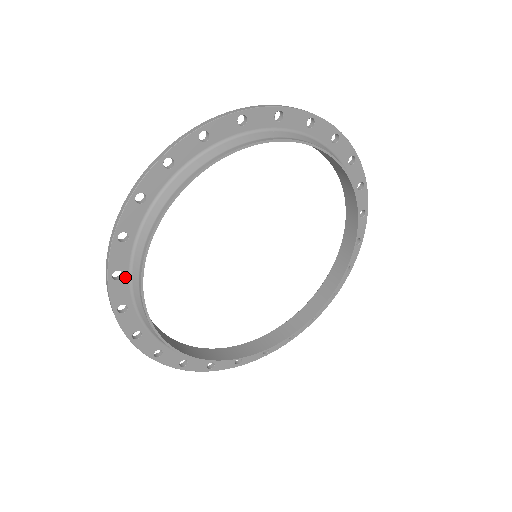
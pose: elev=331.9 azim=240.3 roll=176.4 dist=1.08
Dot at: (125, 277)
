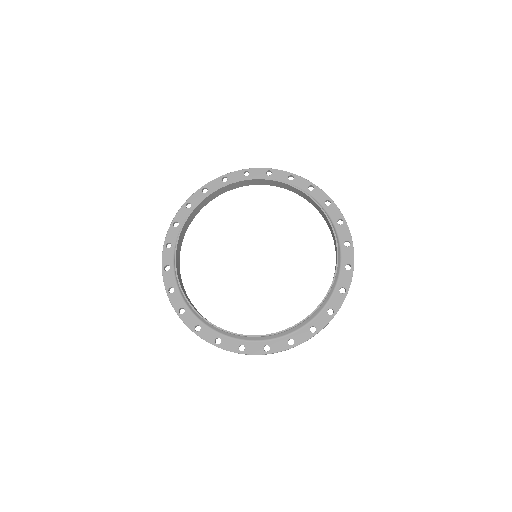
Dot at: (172, 248)
